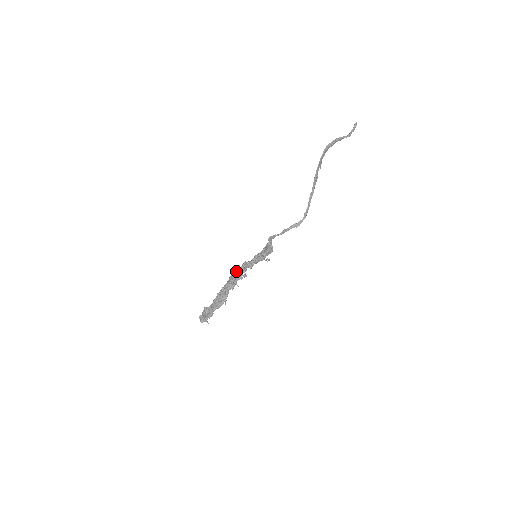
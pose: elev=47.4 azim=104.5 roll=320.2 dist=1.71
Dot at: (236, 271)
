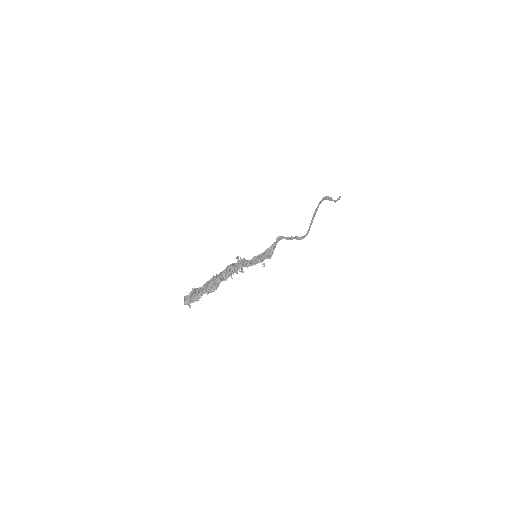
Dot at: occluded
